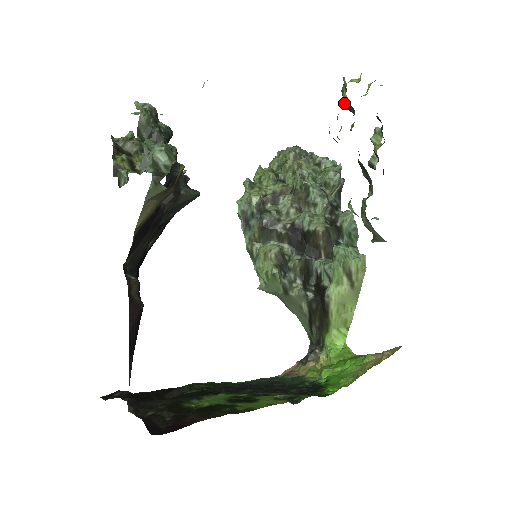
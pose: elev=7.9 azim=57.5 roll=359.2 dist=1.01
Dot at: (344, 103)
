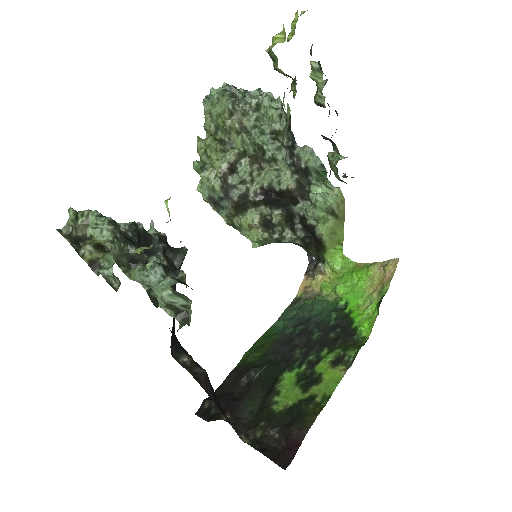
Dot at: occluded
